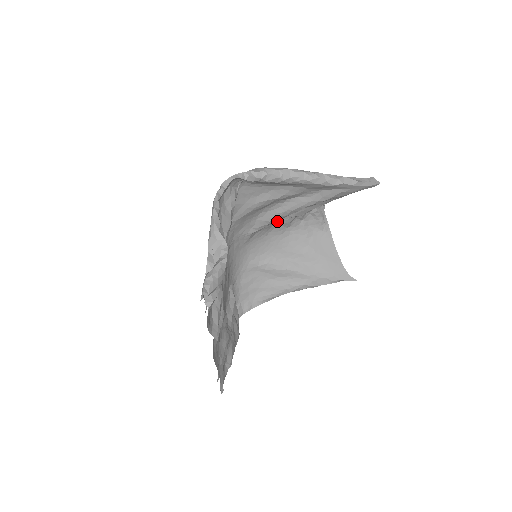
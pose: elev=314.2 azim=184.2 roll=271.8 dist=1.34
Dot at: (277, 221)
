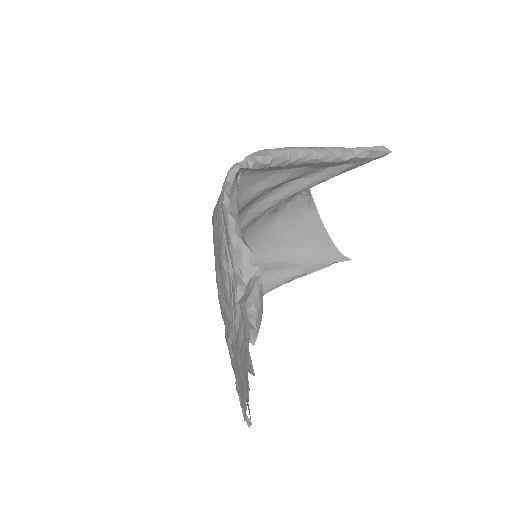
Dot at: occluded
